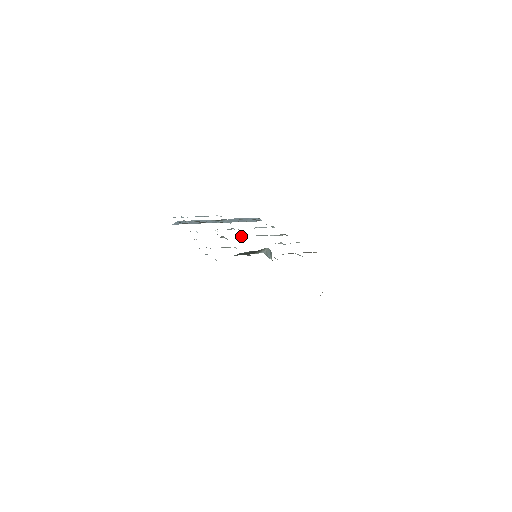
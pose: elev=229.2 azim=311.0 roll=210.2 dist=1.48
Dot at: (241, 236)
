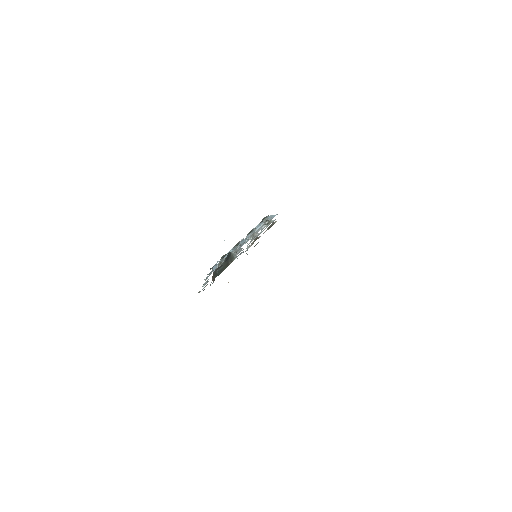
Dot at: (235, 250)
